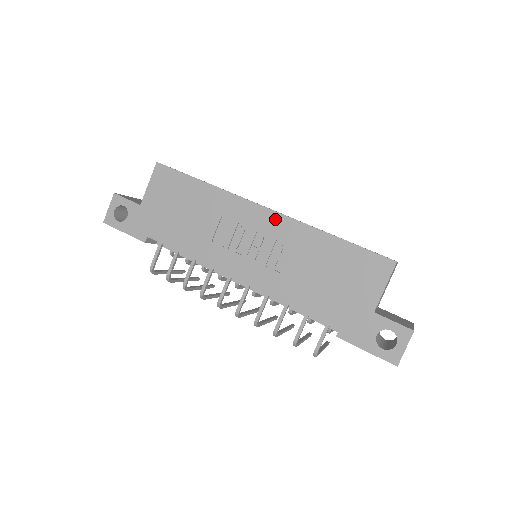
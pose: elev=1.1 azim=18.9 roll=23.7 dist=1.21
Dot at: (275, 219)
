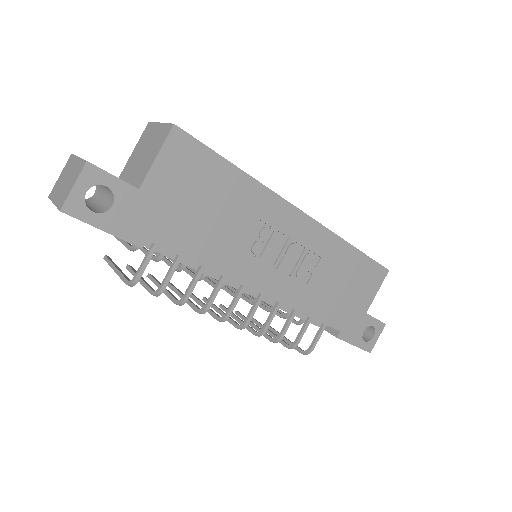
Dot at: (311, 227)
